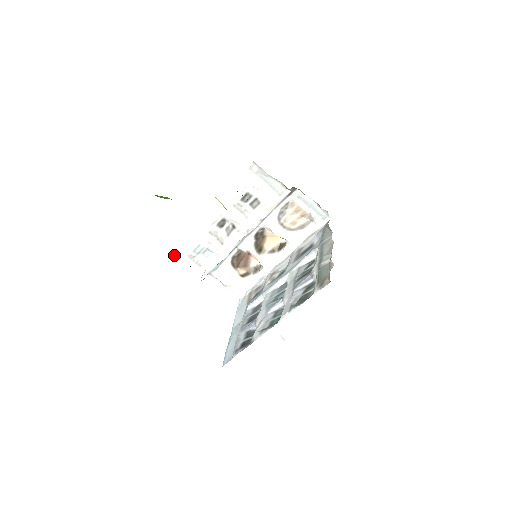
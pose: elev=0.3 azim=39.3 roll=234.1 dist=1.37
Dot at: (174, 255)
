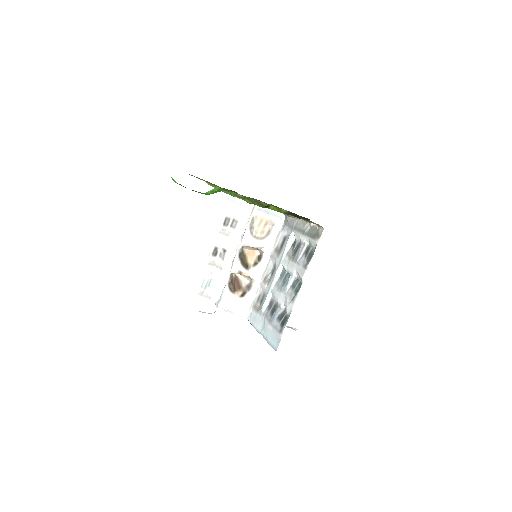
Dot at: (187, 299)
